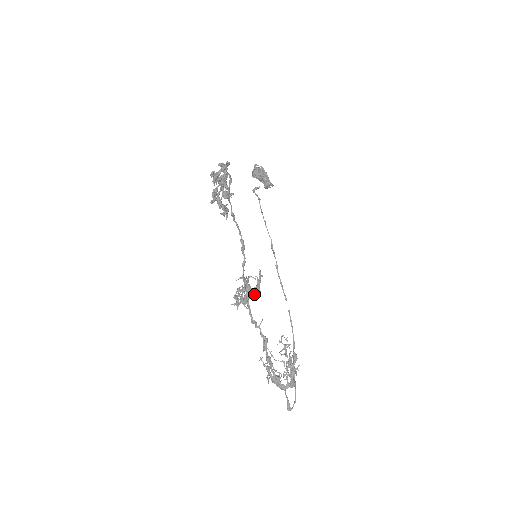
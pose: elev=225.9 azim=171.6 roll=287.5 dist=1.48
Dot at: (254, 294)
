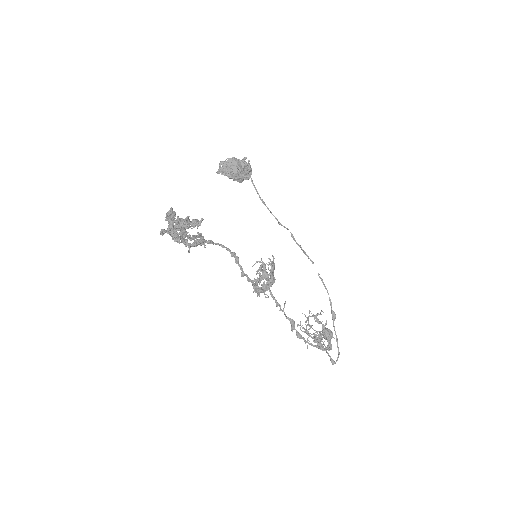
Dot at: (269, 284)
